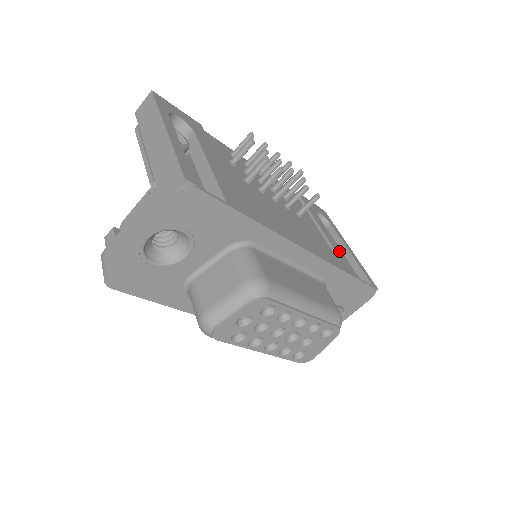
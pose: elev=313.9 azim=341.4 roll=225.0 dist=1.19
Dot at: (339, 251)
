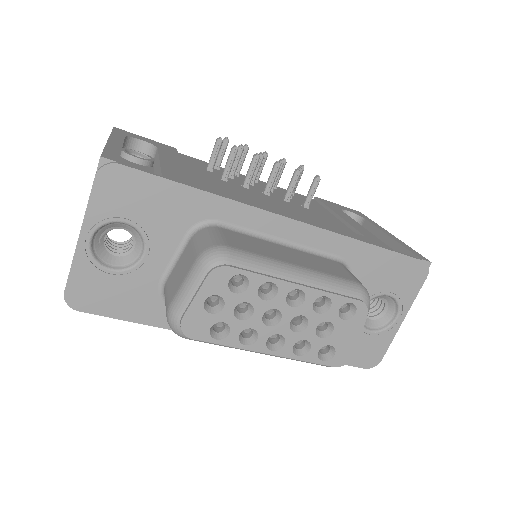
Dot at: (365, 231)
